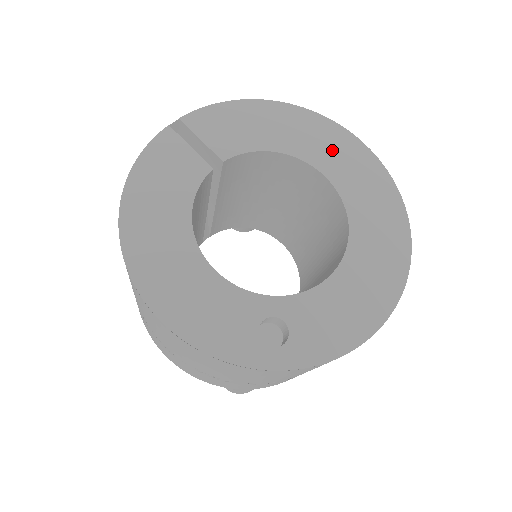
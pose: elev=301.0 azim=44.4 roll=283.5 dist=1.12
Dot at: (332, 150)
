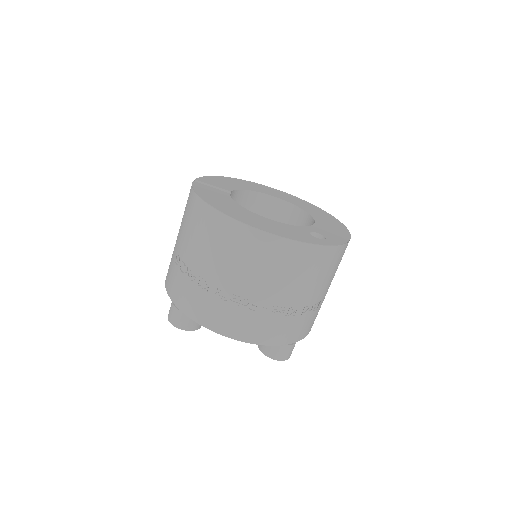
Dot at: (268, 190)
